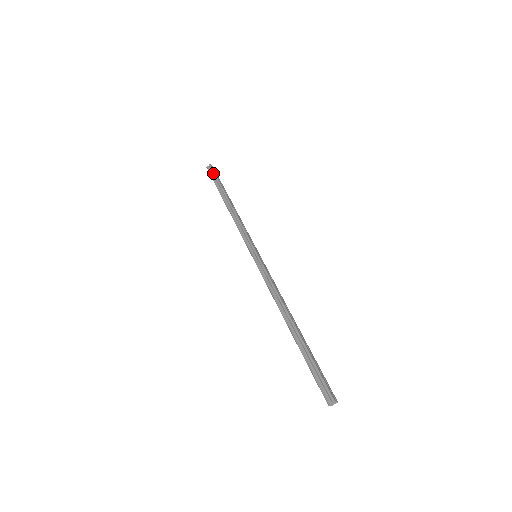
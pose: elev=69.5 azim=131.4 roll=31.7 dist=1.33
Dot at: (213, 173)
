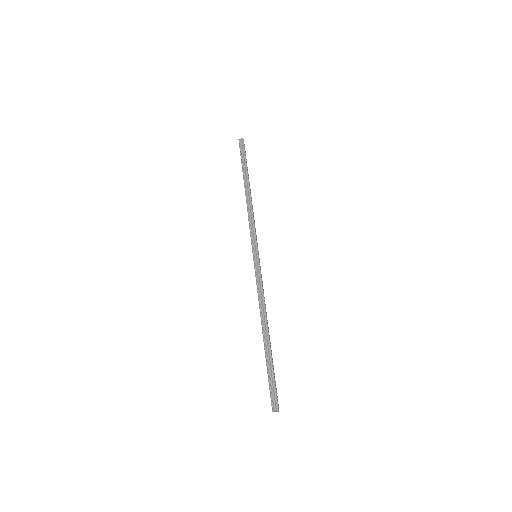
Dot at: (243, 150)
